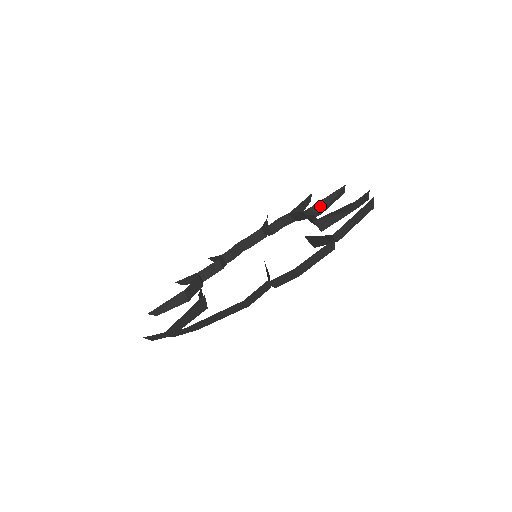
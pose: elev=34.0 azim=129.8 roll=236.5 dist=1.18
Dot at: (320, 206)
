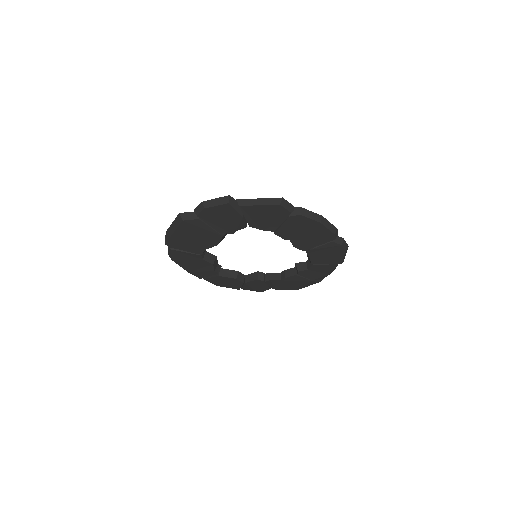
Dot at: occluded
